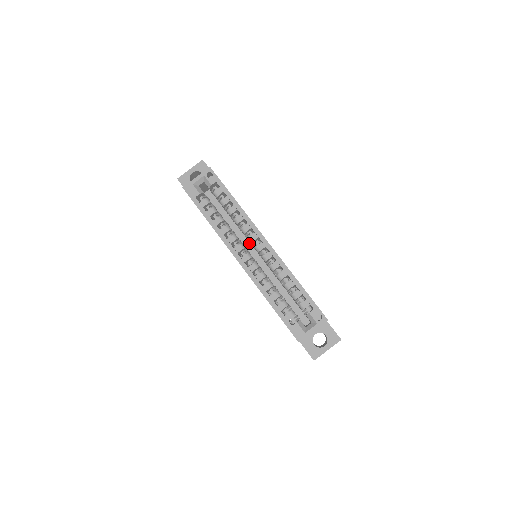
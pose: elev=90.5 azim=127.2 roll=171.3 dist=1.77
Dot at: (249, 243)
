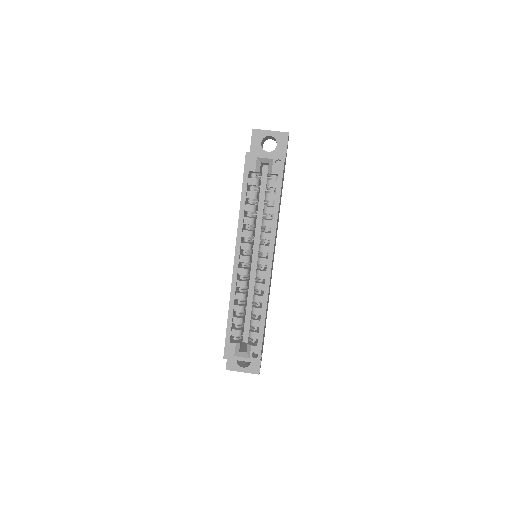
Dot at: occluded
